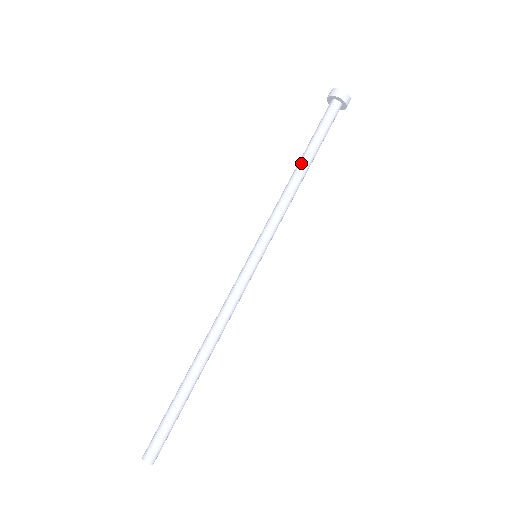
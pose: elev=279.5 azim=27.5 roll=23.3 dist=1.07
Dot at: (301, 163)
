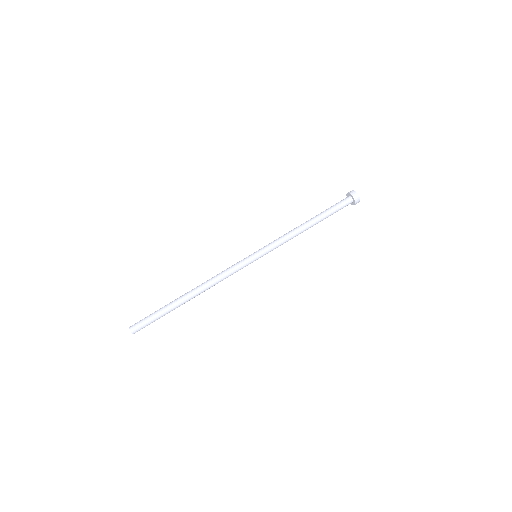
Dot at: occluded
